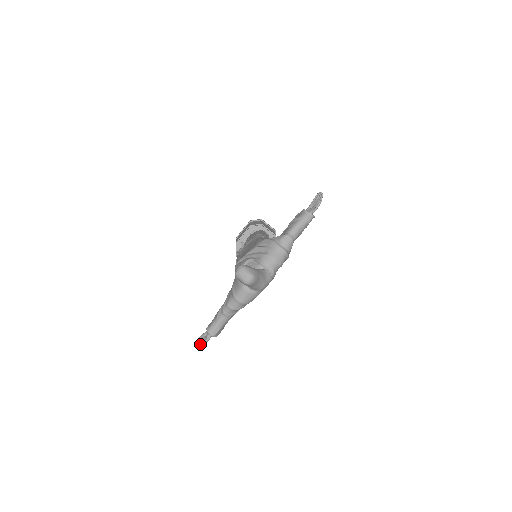
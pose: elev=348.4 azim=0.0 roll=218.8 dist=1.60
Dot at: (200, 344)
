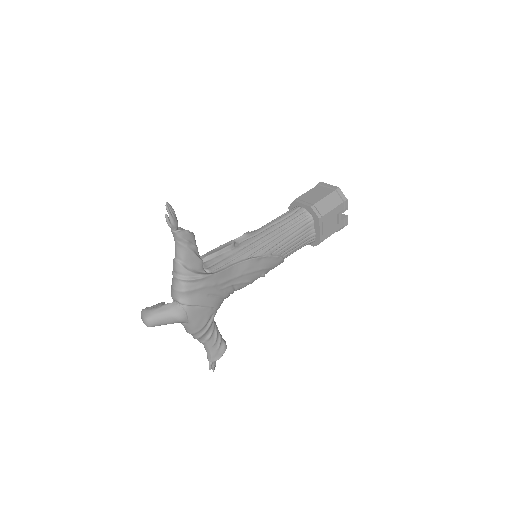
Dot at: (212, 368)
